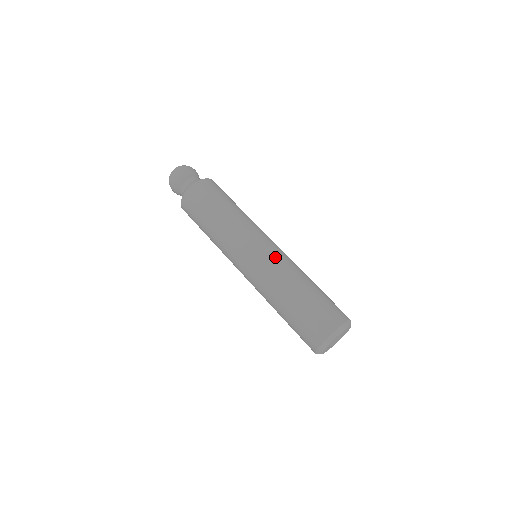
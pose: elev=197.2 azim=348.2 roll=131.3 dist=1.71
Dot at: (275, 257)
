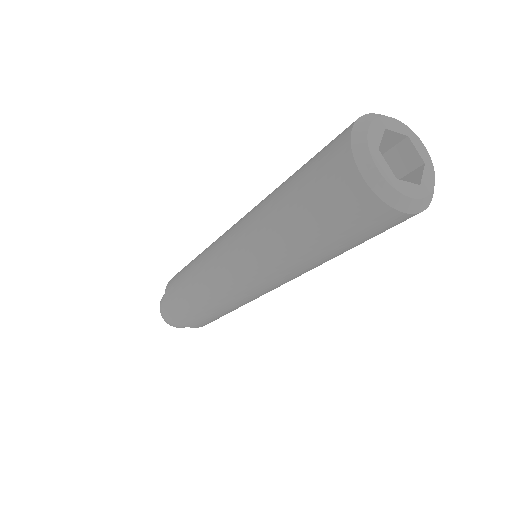
Dot at: occluded
